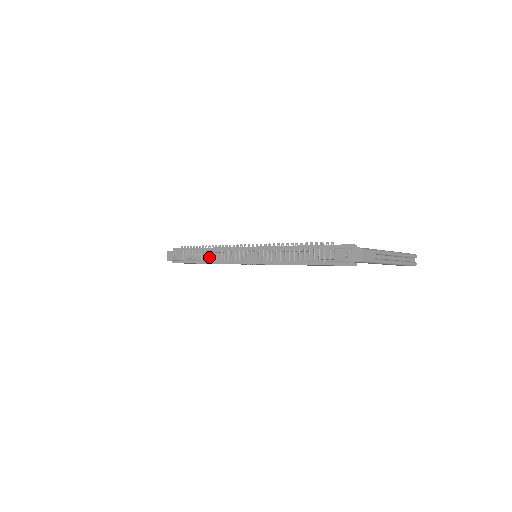
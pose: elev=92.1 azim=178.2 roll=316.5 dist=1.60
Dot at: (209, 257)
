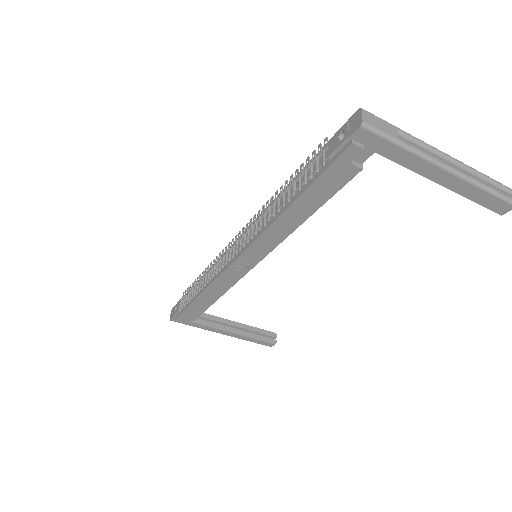
Dot at: (204, 283)
